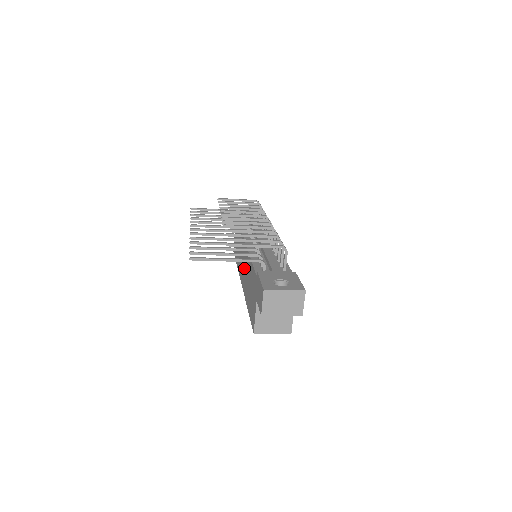
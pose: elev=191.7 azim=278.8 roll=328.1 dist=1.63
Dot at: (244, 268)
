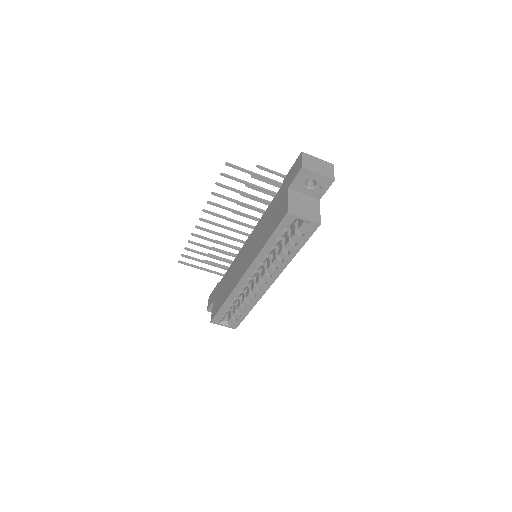
Dot at: (249, 251)
